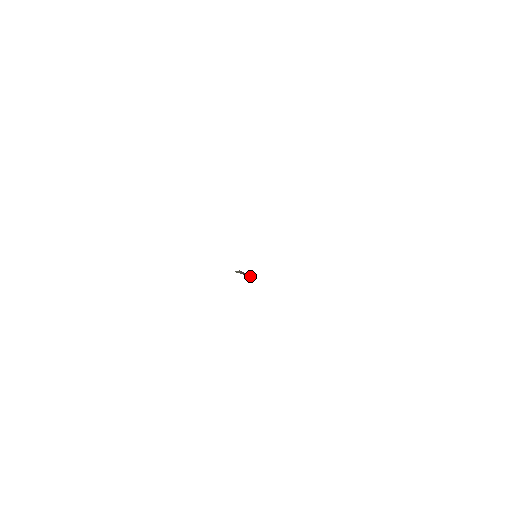
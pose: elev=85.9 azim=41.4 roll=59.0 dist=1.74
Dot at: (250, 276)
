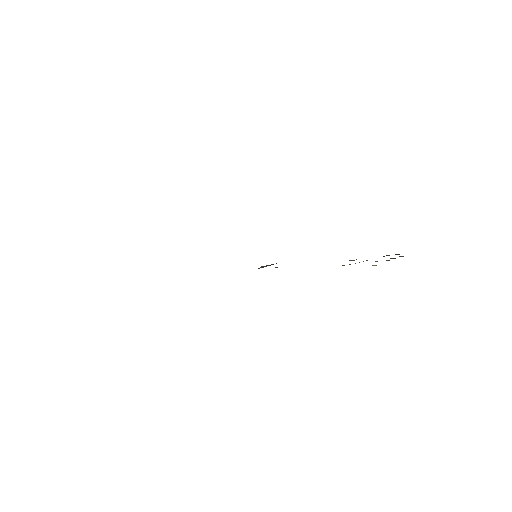
Dot at: occluded
